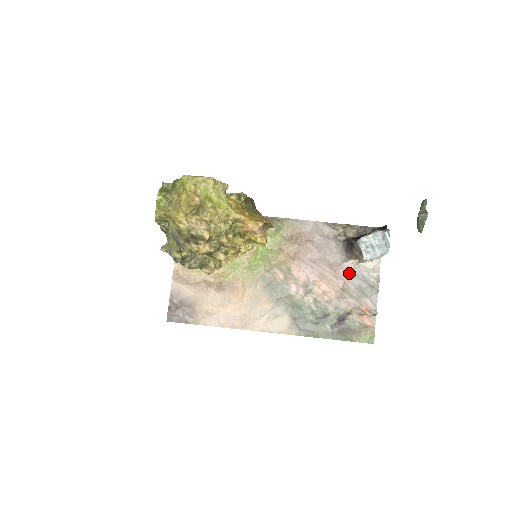
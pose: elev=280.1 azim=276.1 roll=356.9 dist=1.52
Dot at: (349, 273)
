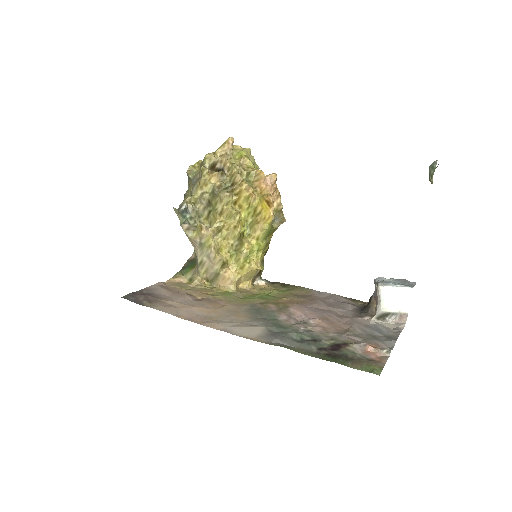
Dot at: (360, 323)
